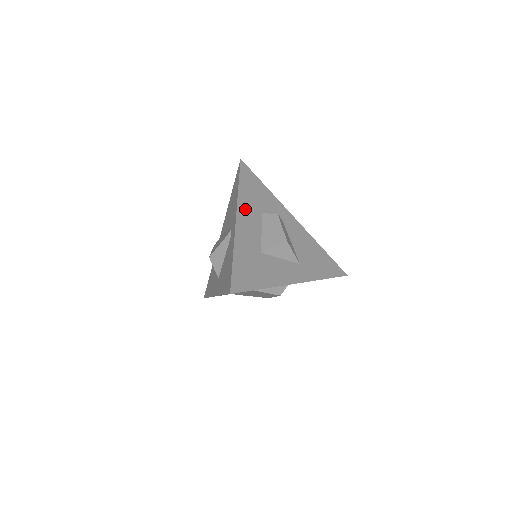
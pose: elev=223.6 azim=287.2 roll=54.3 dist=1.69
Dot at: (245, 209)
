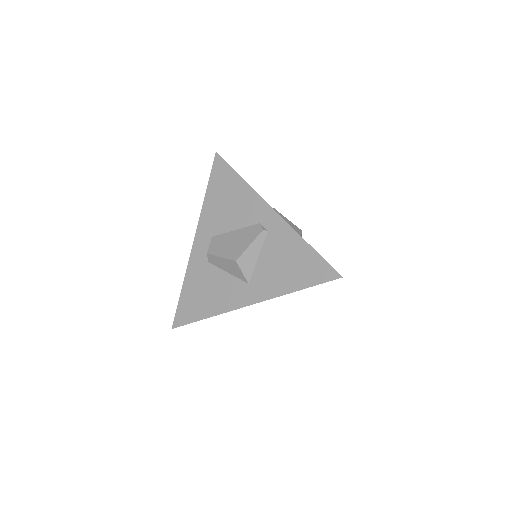
Dot at: occluded
